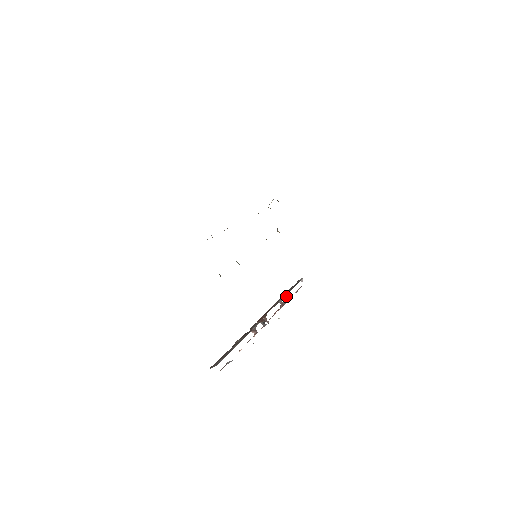
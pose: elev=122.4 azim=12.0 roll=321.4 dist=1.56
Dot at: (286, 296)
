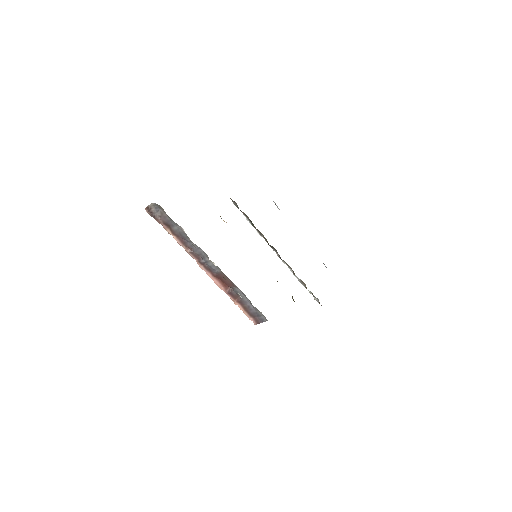
Dot at: occluded
